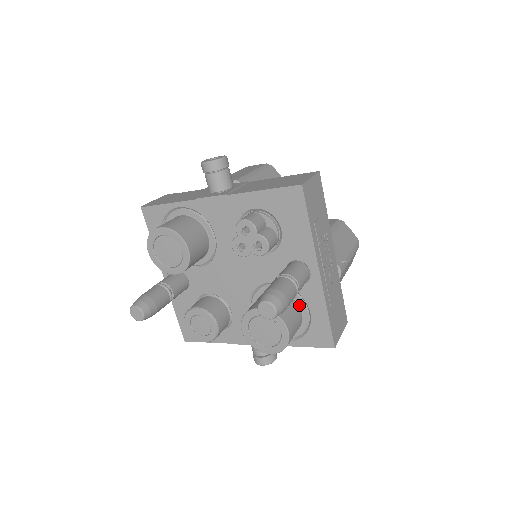
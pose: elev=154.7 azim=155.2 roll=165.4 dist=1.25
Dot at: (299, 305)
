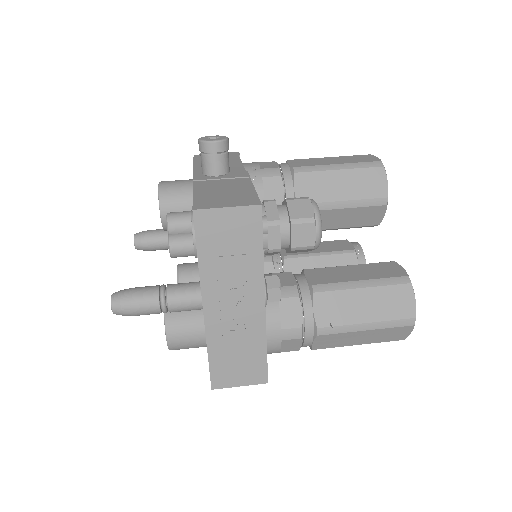
Dot at: occluded
